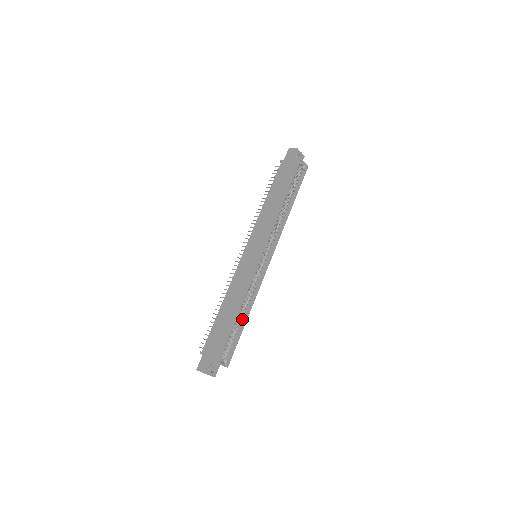
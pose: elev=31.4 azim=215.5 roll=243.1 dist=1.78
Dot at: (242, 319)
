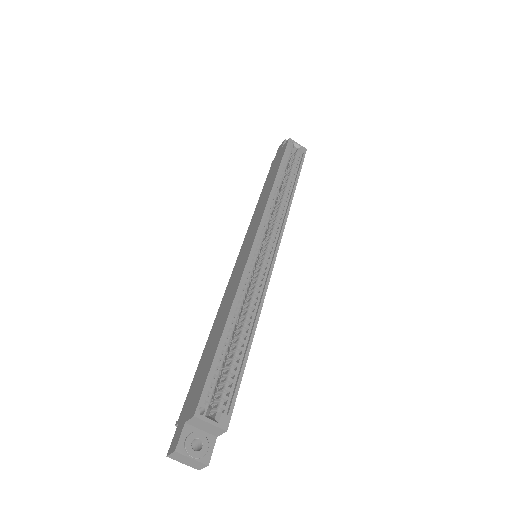
Dot at: (244, 339)
